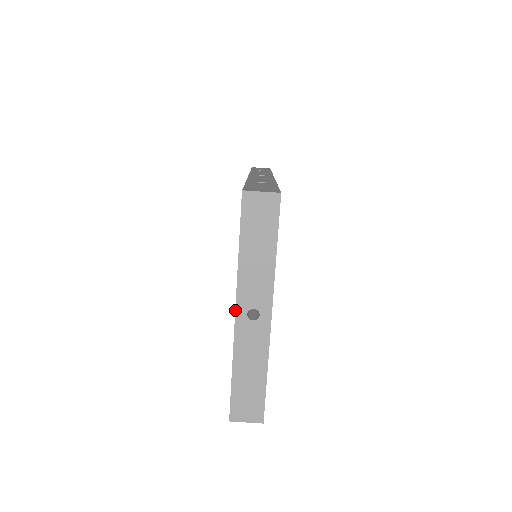
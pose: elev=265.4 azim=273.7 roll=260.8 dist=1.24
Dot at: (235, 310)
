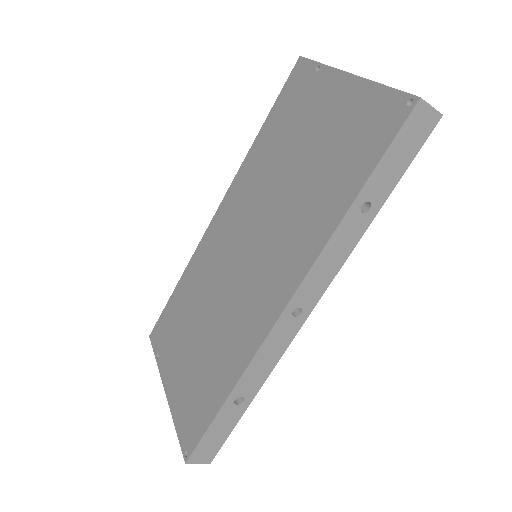
Dot at: (165, 392)
